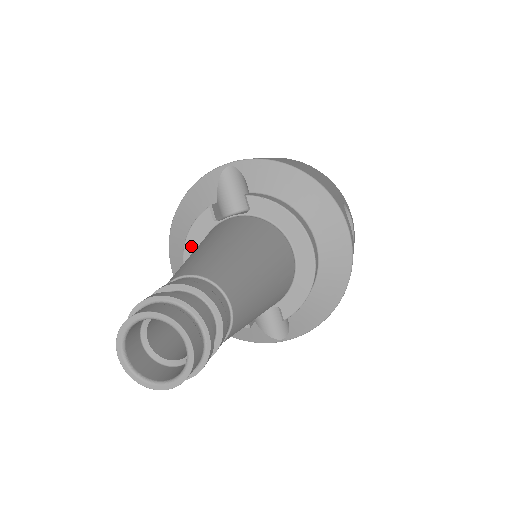
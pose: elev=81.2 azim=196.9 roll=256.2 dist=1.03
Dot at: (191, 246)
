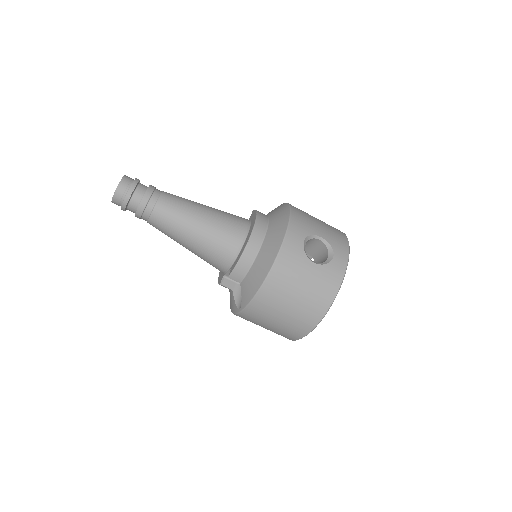
Dot at: occluded
